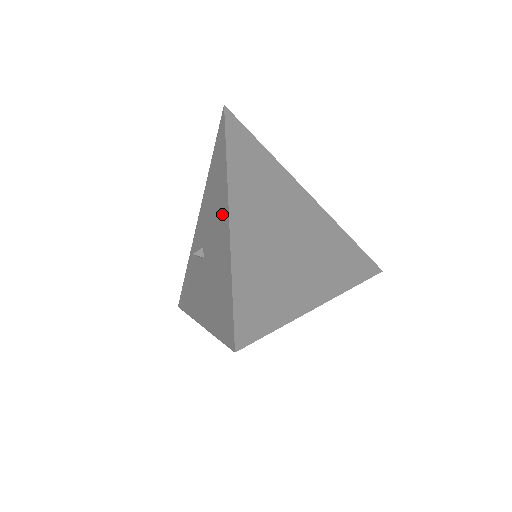
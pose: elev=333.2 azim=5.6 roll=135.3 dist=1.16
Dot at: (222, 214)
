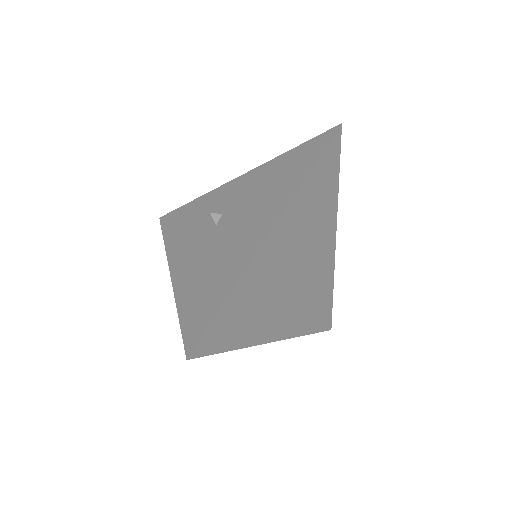
Dot at: (262, 223)
